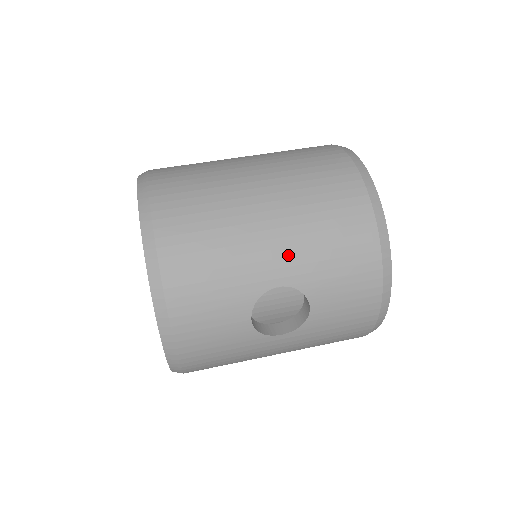
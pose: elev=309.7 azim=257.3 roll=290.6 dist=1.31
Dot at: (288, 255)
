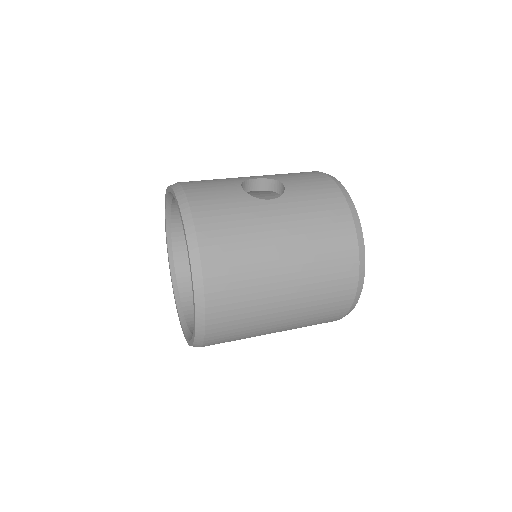
Dot at: occluded
